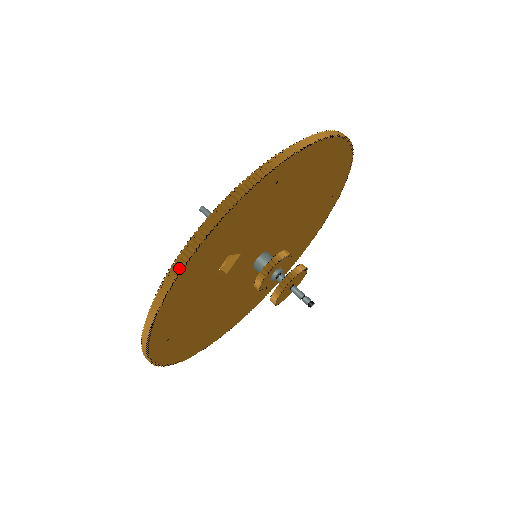
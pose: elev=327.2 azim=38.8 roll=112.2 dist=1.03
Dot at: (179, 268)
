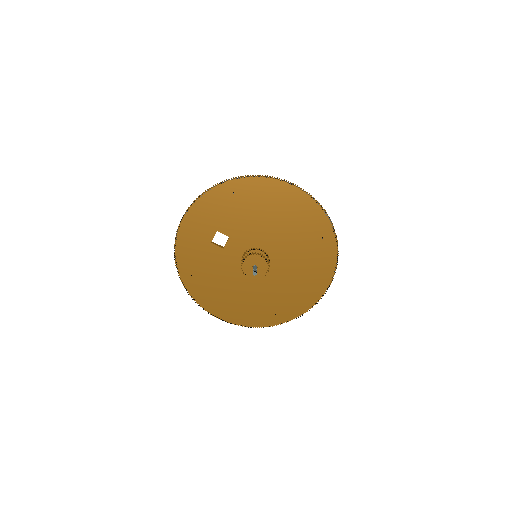
Dot at: (182, 219)
